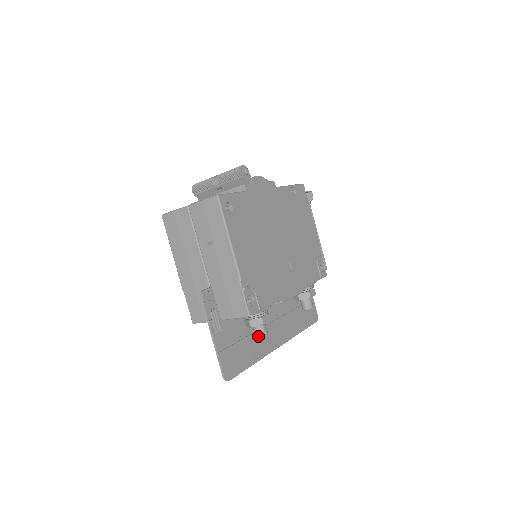
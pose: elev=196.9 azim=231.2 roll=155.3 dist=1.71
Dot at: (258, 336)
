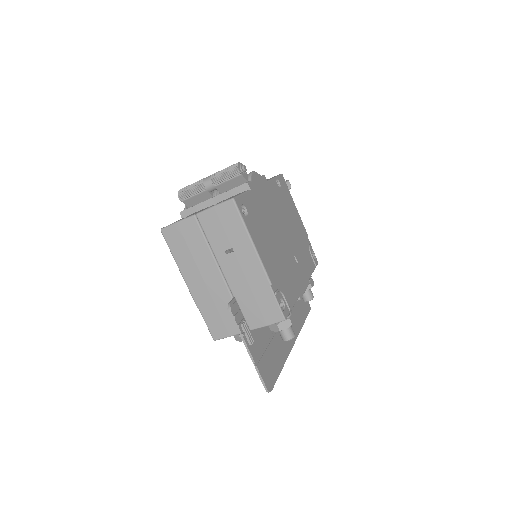
Dot at: (287, 338)
